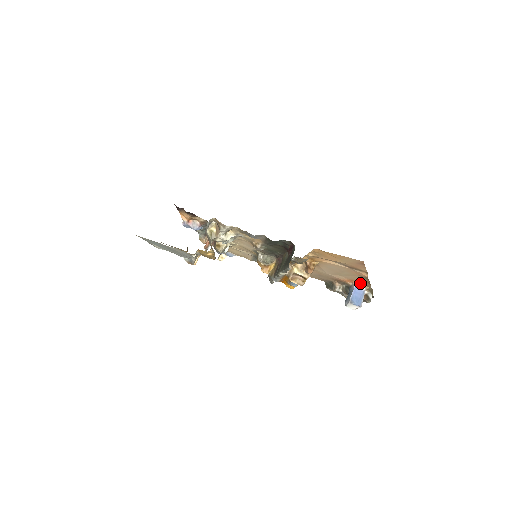
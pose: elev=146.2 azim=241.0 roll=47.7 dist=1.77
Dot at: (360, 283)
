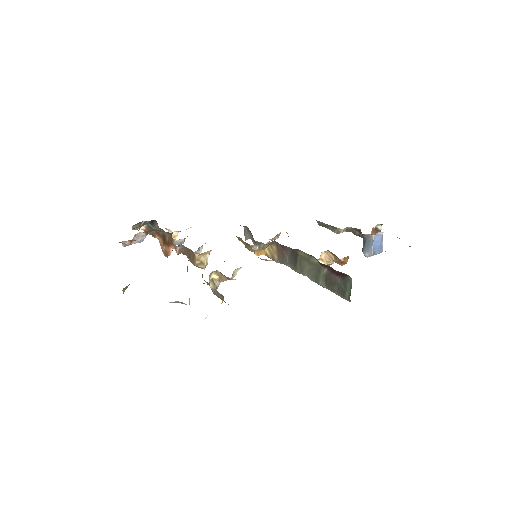
Dot at: occluded
